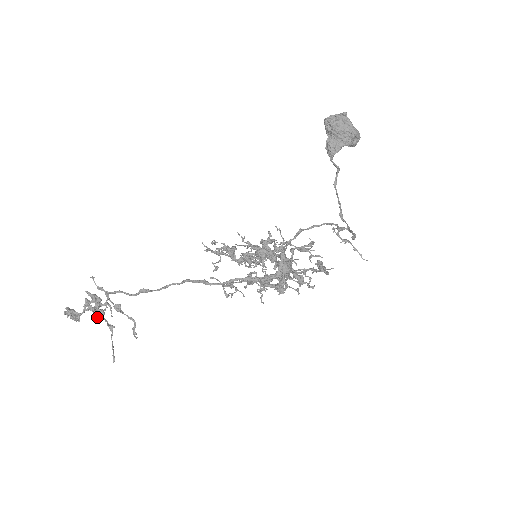
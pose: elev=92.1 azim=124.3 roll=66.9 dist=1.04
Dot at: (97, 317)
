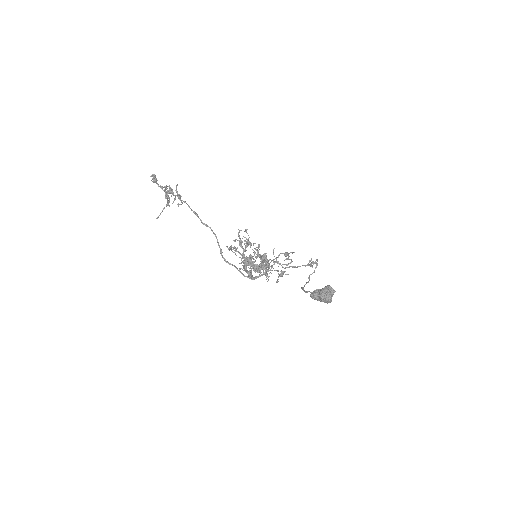
Dot at: (165, 197)
